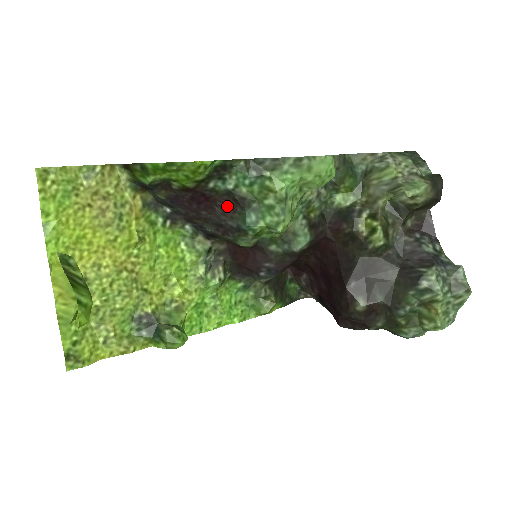
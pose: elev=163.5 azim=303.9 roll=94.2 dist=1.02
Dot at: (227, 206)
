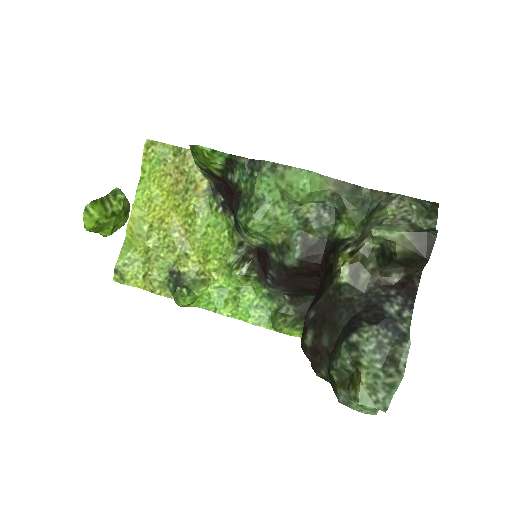
Dot at: (237, 199)
